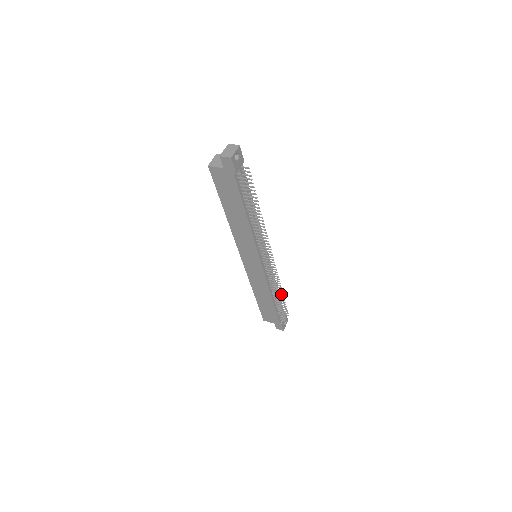
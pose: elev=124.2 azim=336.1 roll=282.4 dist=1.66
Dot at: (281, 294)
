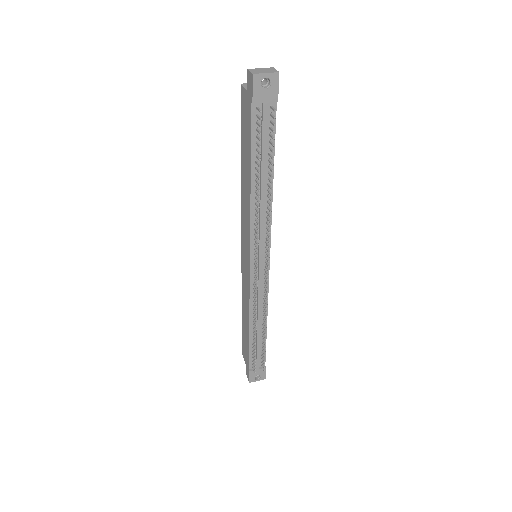
Dot at: (264, 332)
